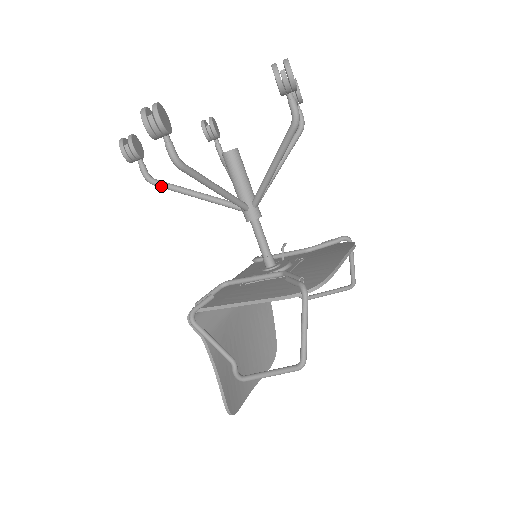
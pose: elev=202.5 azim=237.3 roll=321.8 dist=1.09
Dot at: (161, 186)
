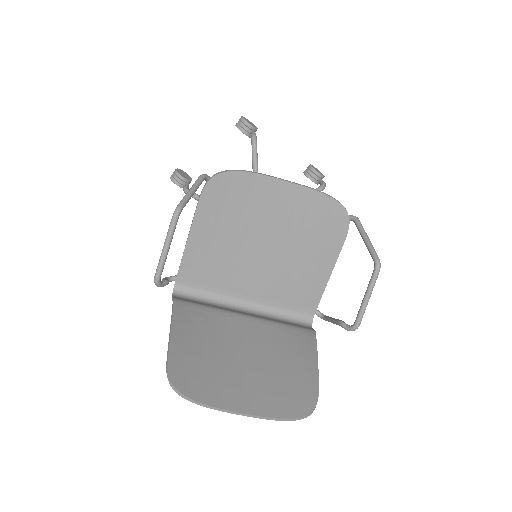
Dot at: occluded
